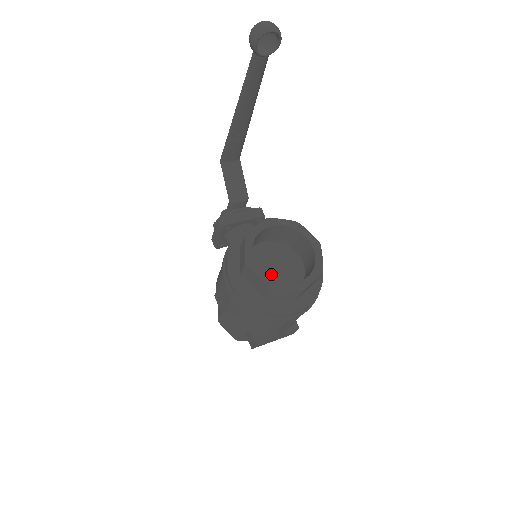
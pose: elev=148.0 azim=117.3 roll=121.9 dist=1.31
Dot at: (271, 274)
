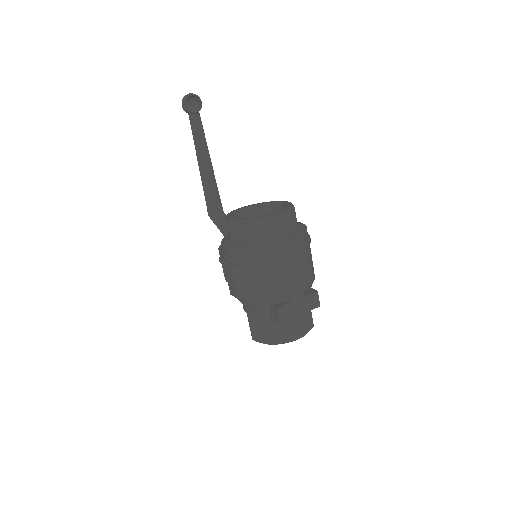
Dot at: occluded
